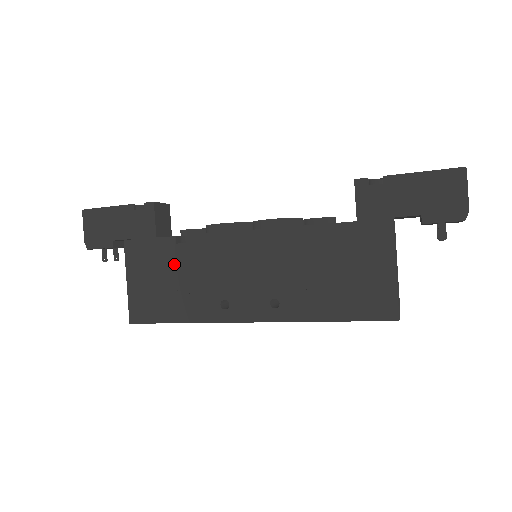
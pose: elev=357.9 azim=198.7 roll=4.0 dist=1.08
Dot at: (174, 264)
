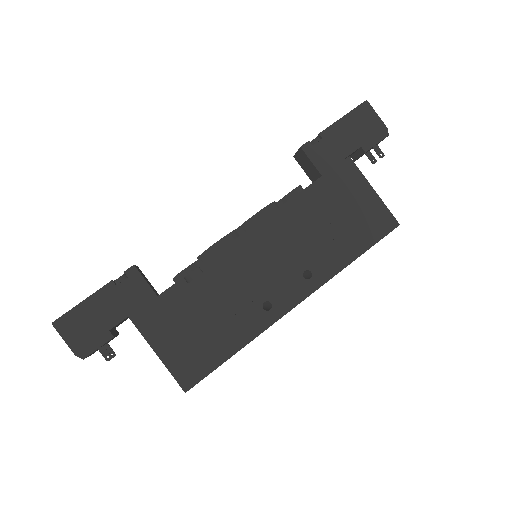
Dot at: (197, 304)
